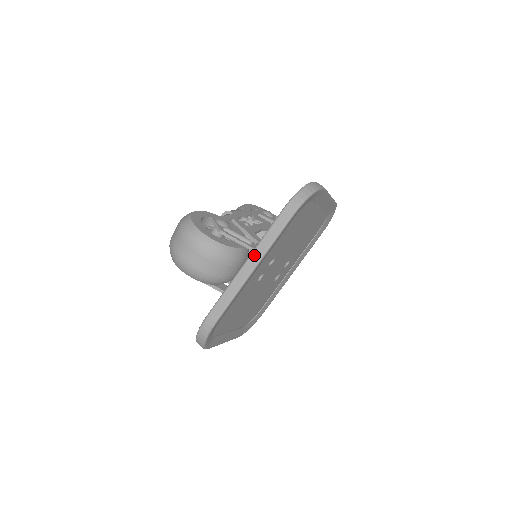
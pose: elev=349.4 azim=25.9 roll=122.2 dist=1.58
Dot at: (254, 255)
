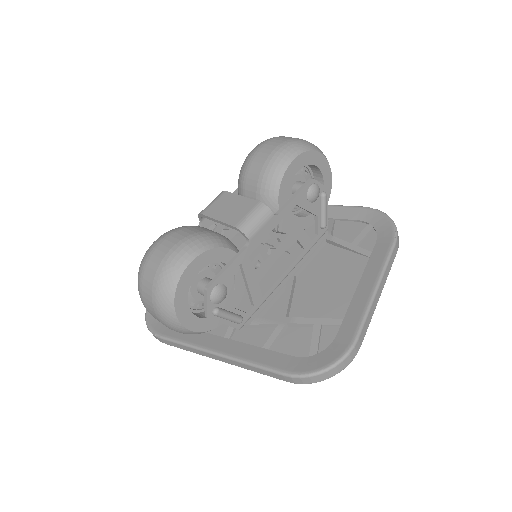
Dot at: (229, 361)
